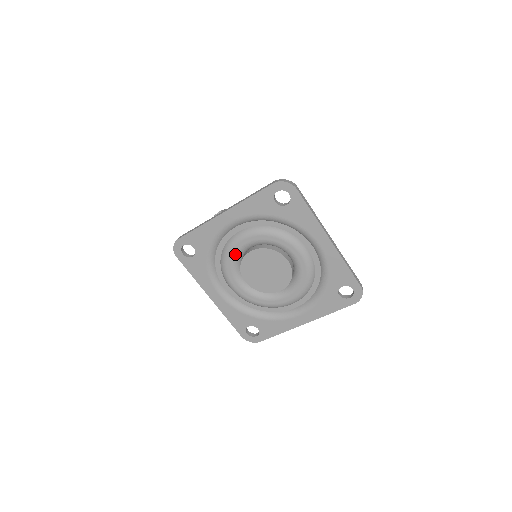
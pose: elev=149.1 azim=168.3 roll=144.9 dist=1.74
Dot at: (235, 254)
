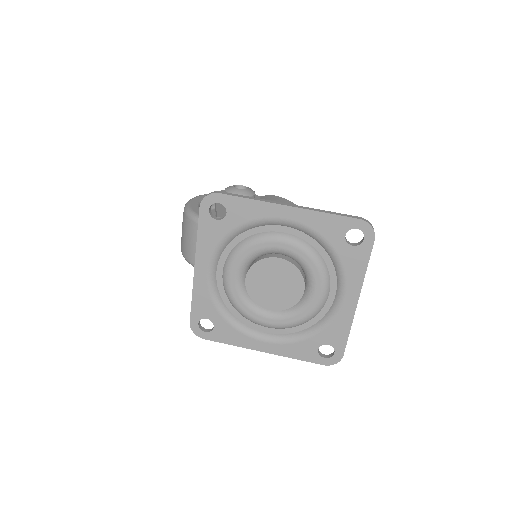
Dot at: (261, 249)
